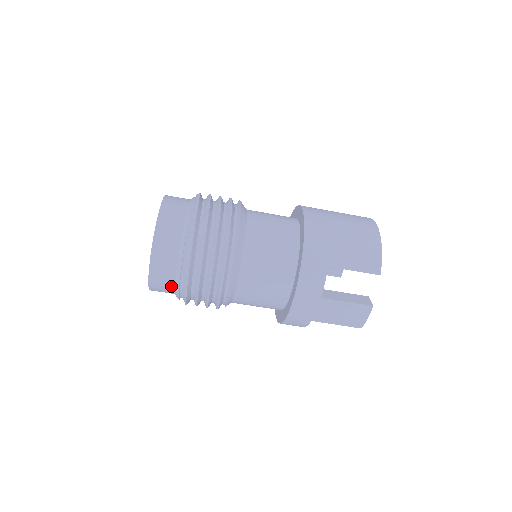
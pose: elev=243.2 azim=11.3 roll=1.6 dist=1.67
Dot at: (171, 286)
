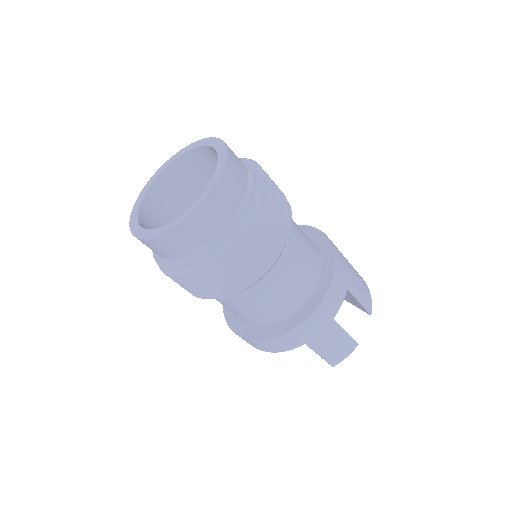
Dot at: (200, 242)
